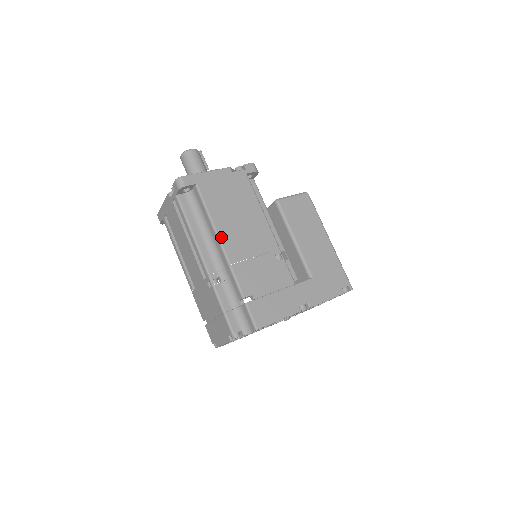
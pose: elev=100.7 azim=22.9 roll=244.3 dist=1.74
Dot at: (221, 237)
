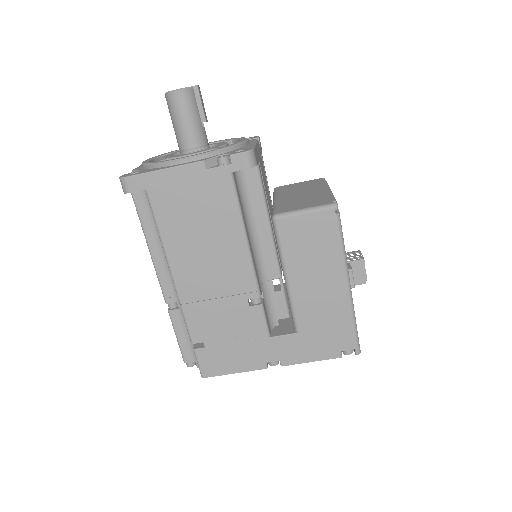
Dot at: (173, 269)
